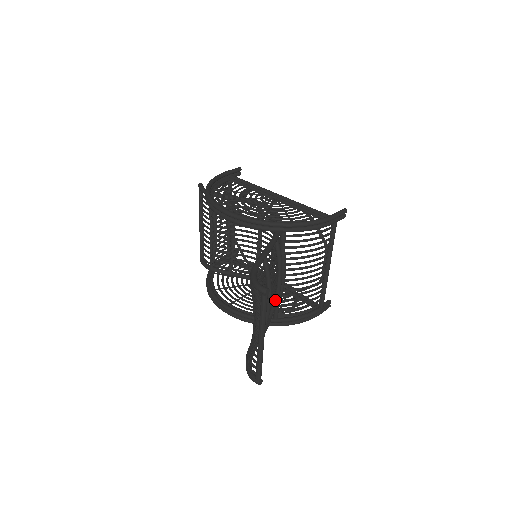
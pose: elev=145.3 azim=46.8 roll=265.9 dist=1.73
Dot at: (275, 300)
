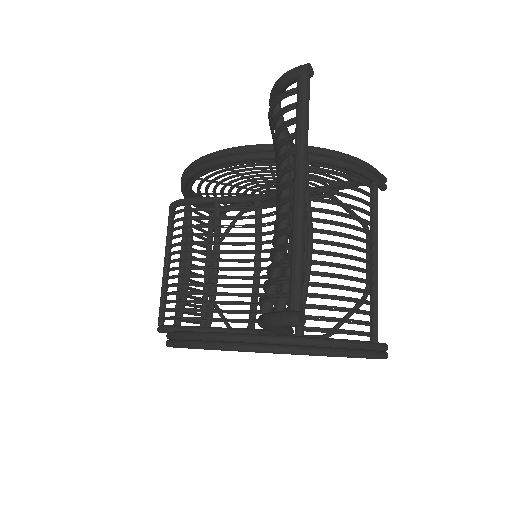
Dot at: occluded
